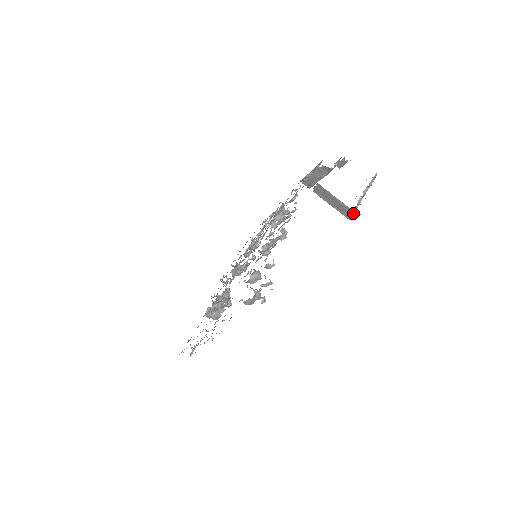
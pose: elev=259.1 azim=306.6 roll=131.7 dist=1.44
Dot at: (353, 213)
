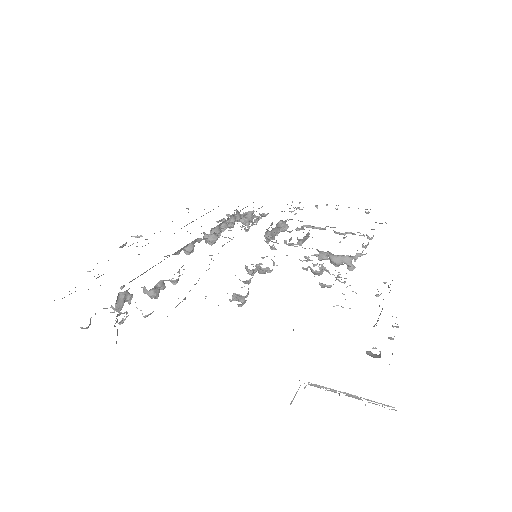
Dot at: occluded
